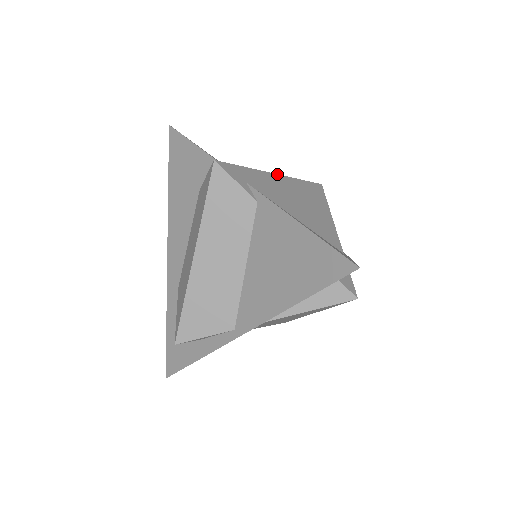
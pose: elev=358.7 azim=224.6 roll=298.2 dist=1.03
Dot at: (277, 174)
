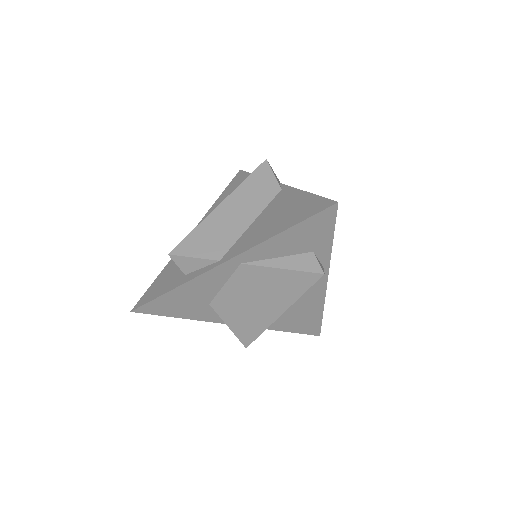
Dot at: occluded
